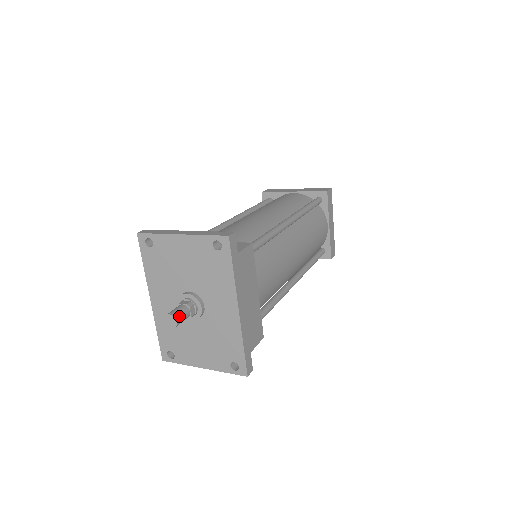
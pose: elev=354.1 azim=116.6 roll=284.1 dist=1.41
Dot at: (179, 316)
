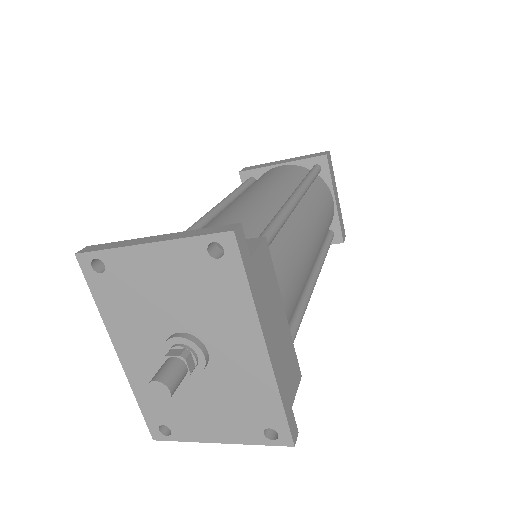
Dot at: (171, 380)
